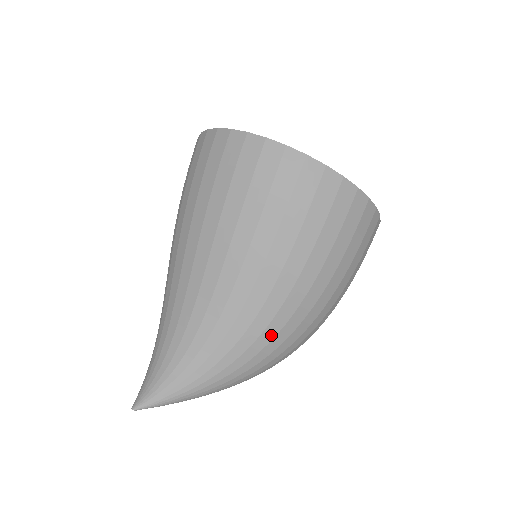
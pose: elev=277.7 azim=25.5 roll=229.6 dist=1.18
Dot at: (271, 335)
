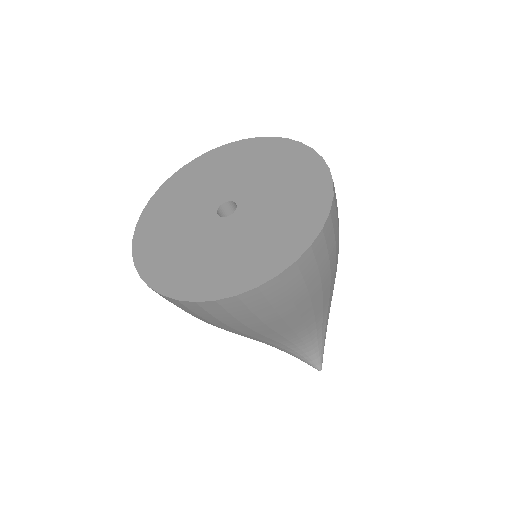
Dot at: occluded
